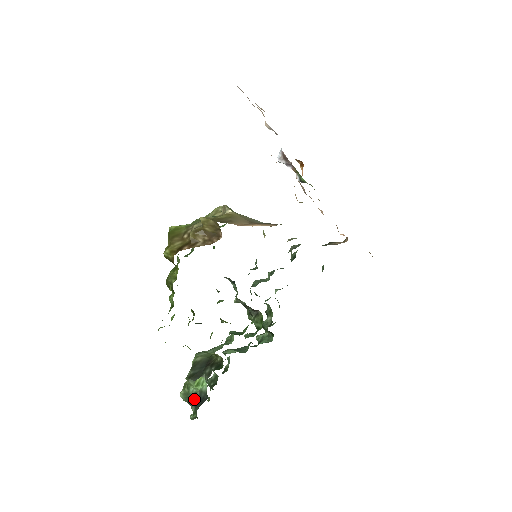
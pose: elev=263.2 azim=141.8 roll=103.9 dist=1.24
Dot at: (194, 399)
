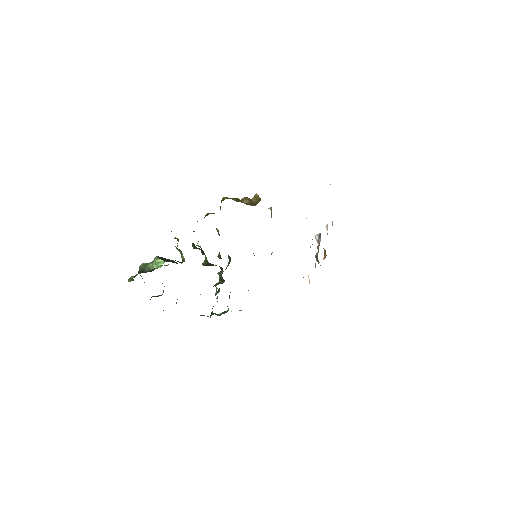
Dot at: (144, 271)
